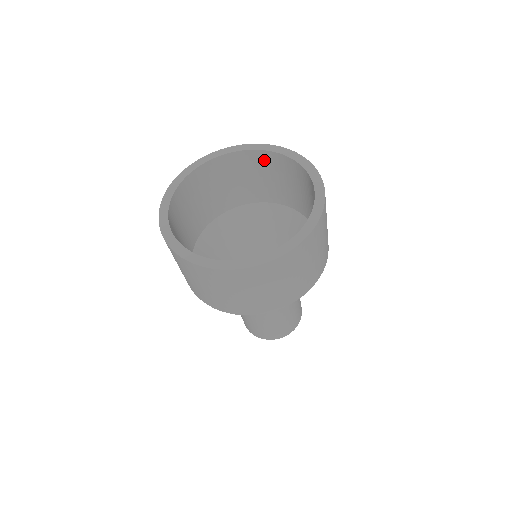
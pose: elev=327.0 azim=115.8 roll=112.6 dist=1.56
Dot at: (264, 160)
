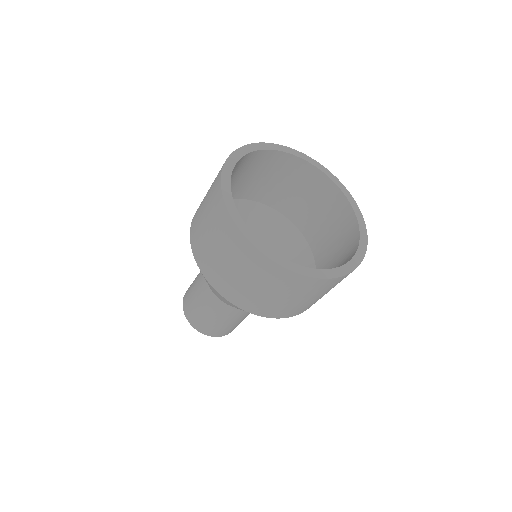
Dot at: (273, 160)
